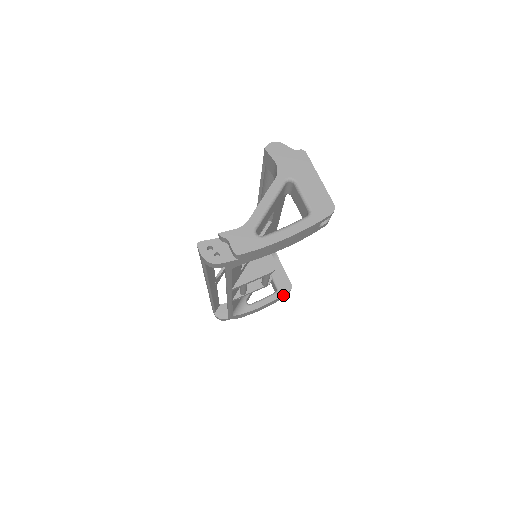
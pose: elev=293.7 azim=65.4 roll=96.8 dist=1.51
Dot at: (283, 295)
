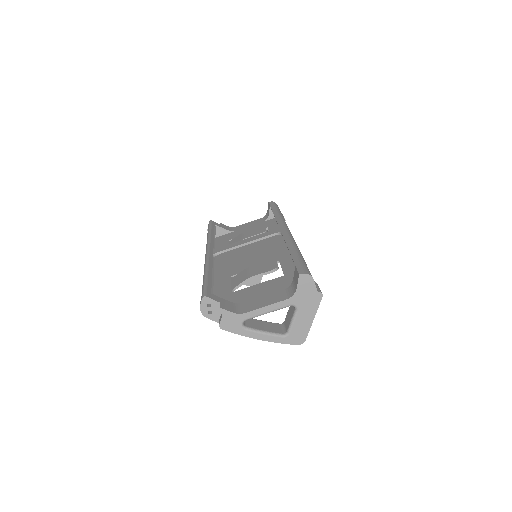
Dot at: occluded
